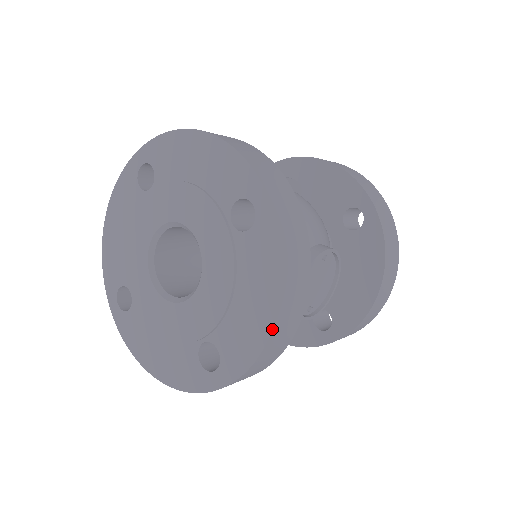
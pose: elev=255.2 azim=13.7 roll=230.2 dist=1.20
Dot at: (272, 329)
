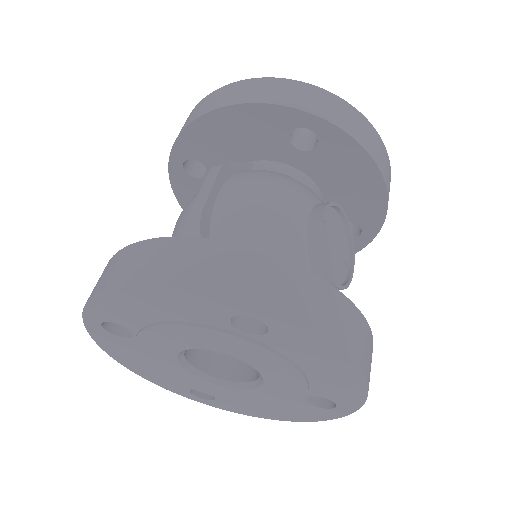
Dot at: (364, 378)
